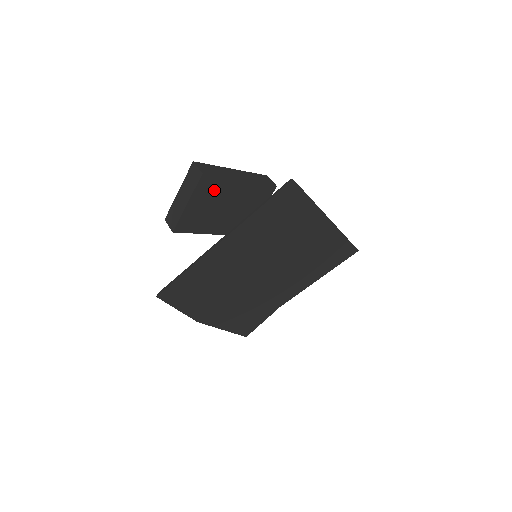
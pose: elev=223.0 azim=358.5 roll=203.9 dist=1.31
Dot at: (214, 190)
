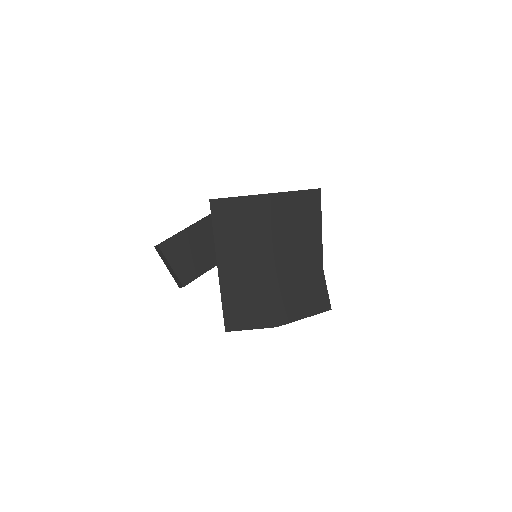
Dot at: (176, 247)
